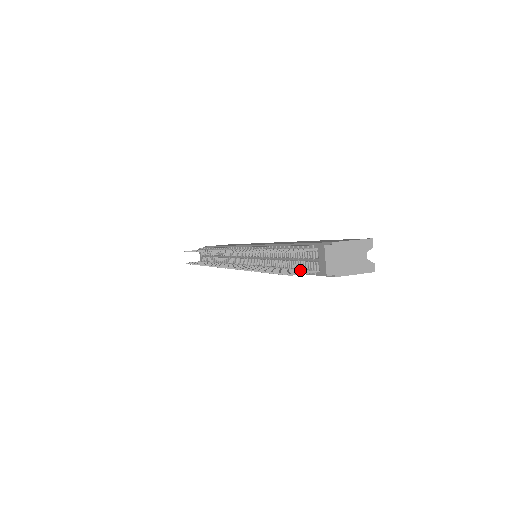
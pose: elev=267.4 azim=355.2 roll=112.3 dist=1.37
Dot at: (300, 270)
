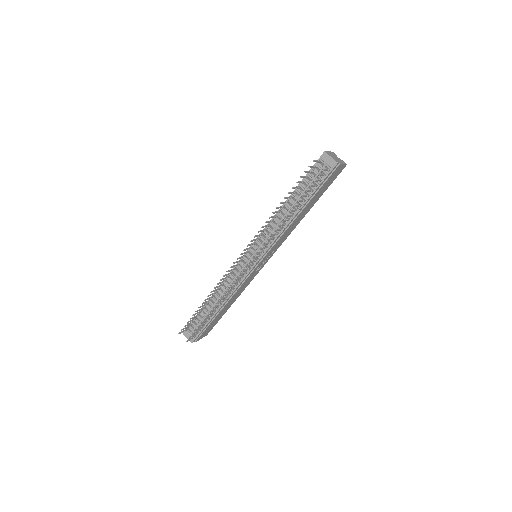
Dot at: (319, 179)
